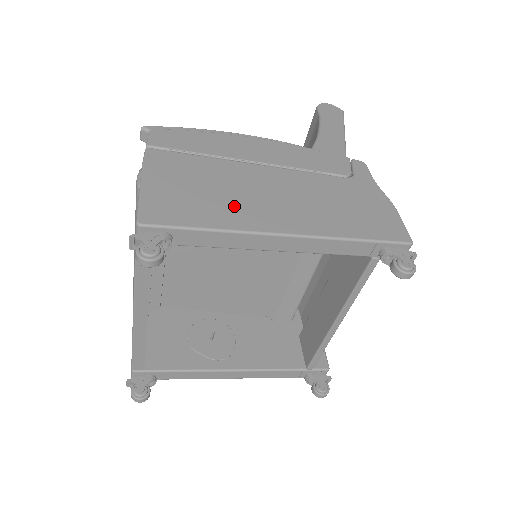
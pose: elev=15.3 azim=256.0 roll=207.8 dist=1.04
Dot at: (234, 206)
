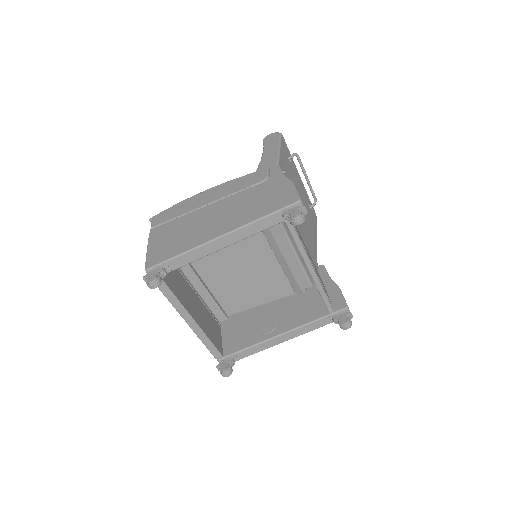
Dot at: (193, 236)
